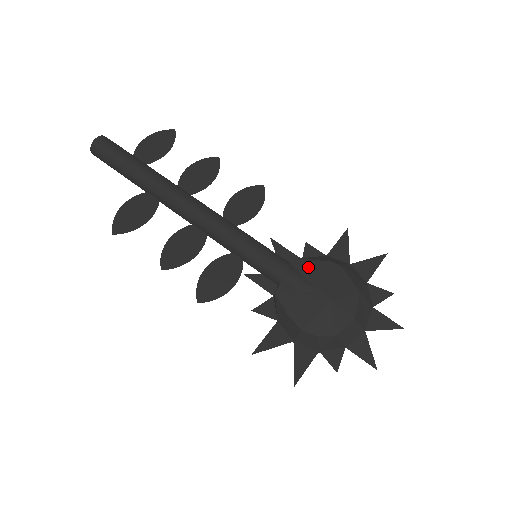
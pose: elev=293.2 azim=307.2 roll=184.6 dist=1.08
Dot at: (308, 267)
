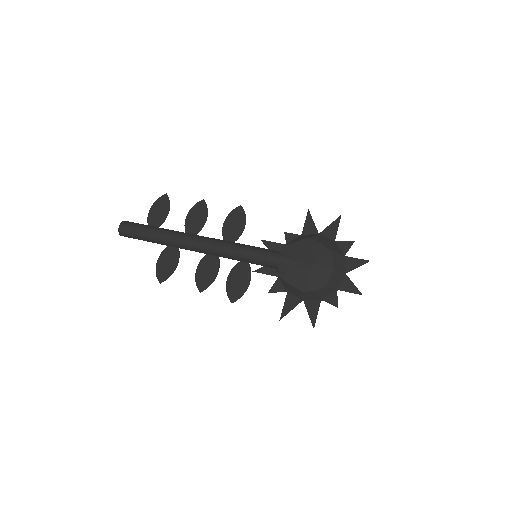
Dot at: (291, 249)
